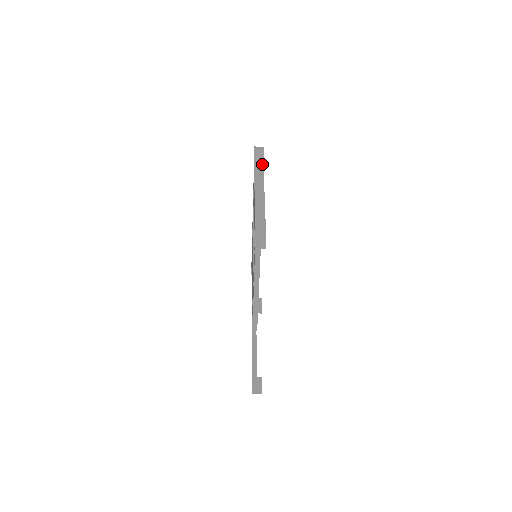
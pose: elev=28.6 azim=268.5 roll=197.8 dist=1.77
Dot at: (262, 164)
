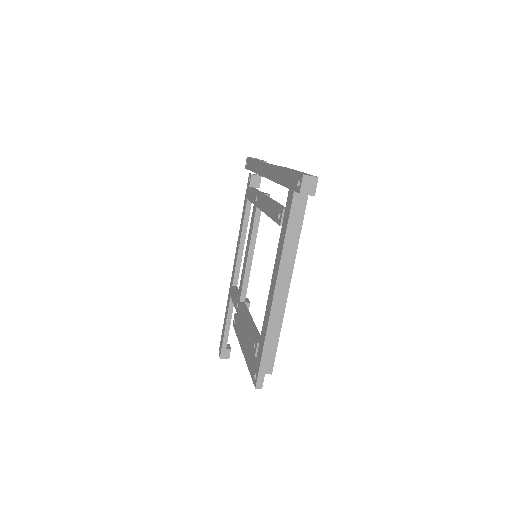
Dot at: (305, 202)
